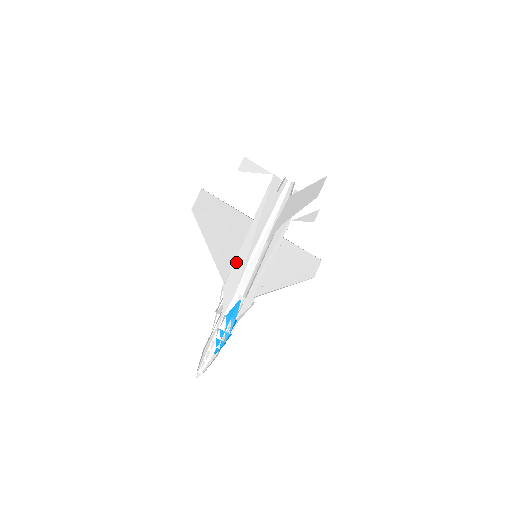
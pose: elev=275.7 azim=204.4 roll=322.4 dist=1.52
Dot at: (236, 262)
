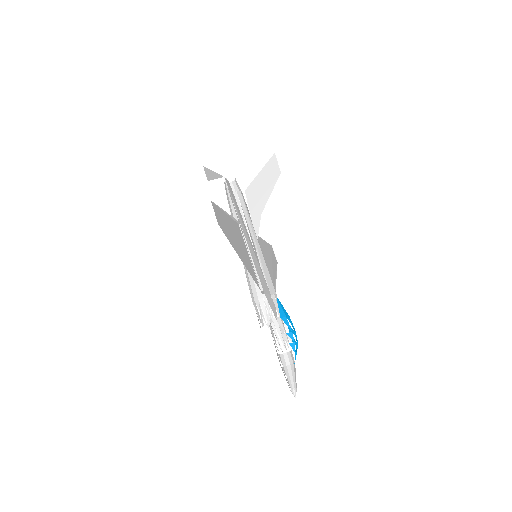
Dot at: (255, 266)
